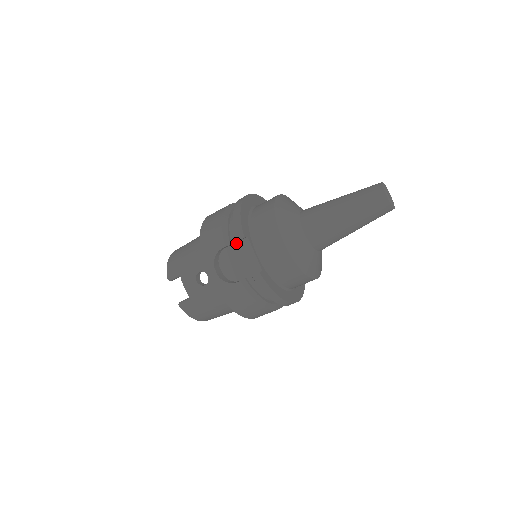
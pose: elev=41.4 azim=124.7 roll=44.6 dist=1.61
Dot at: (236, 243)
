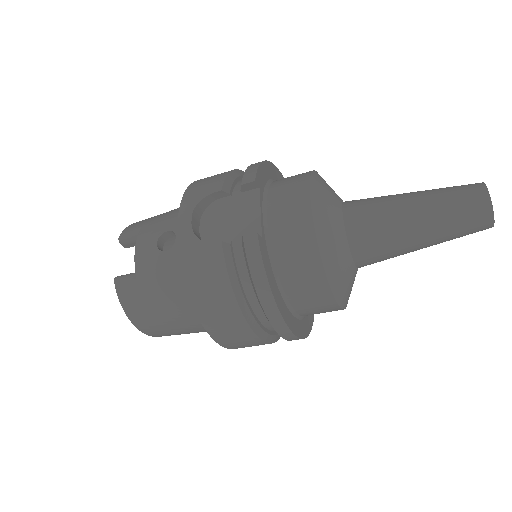
Dot at: (239, 194)
